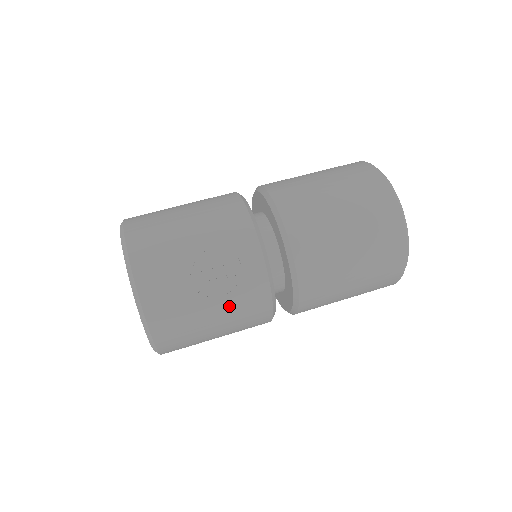
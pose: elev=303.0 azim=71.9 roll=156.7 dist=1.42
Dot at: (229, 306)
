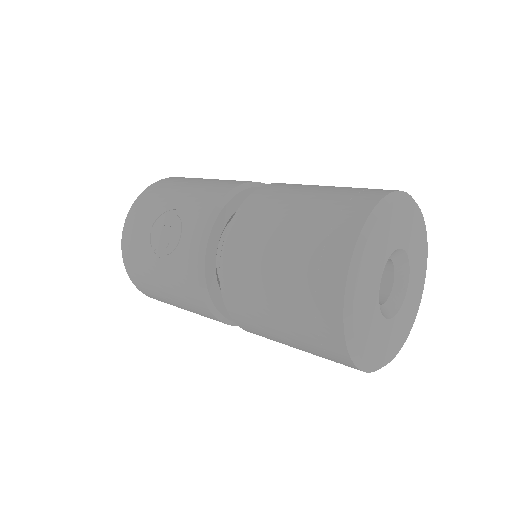
Dot at: (169, 273)
